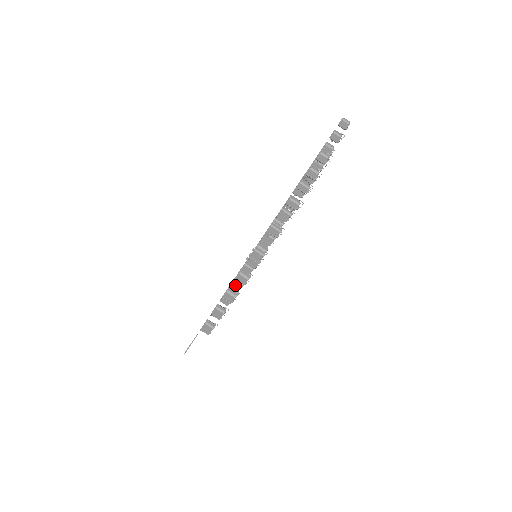
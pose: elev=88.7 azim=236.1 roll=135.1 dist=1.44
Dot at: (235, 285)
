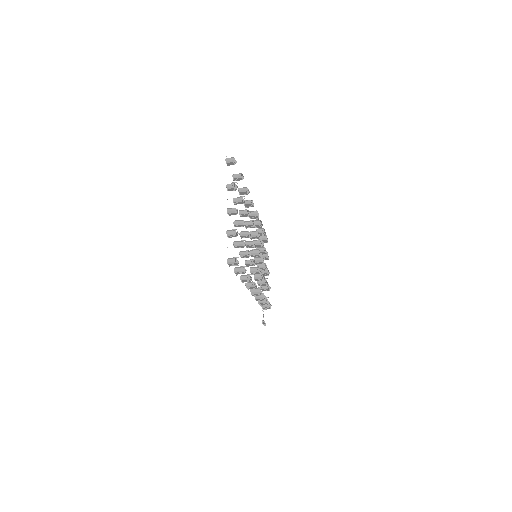
Dot at: (261, 269)
